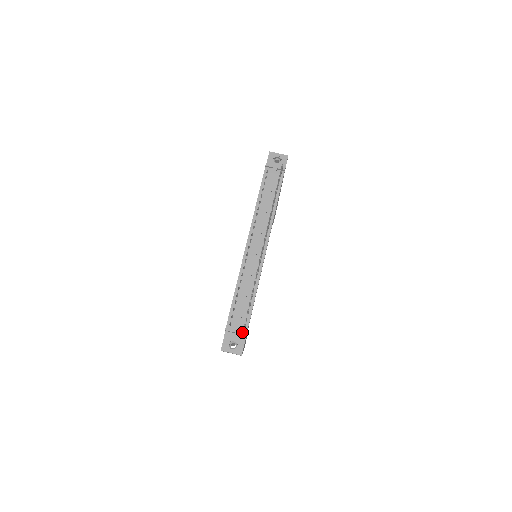
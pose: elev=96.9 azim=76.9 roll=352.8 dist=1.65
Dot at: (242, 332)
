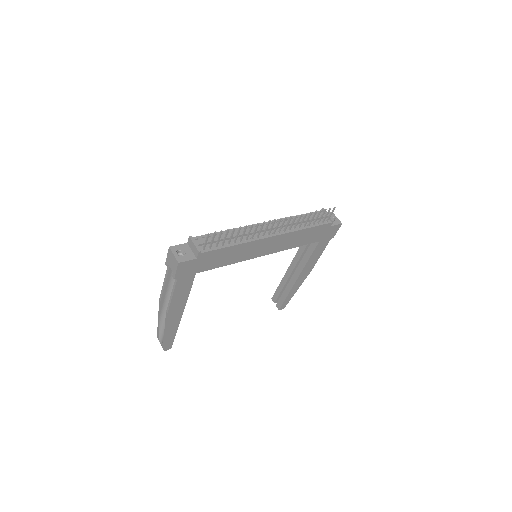
Dot at: (199, 248)
